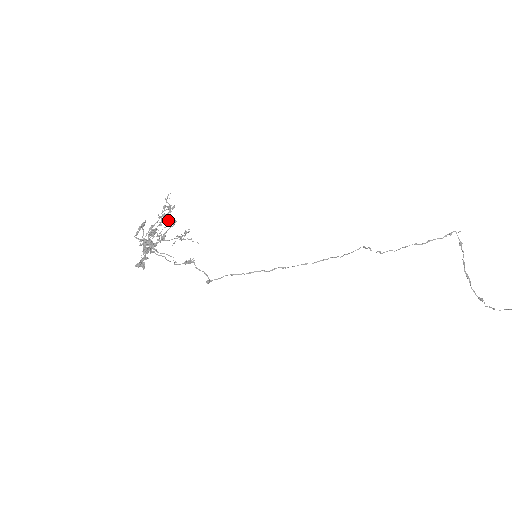
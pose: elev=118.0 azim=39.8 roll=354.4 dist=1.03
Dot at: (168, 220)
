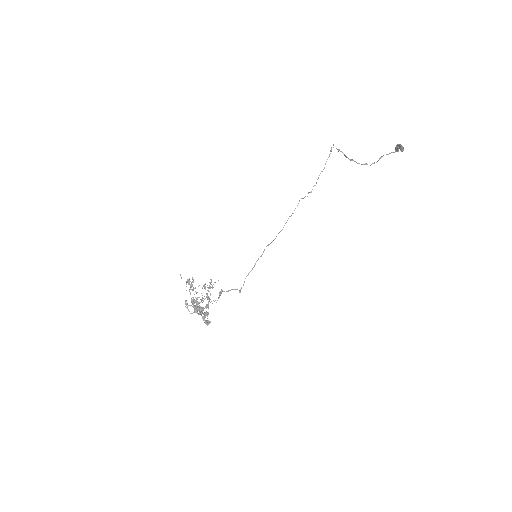
Dot at: occluded
